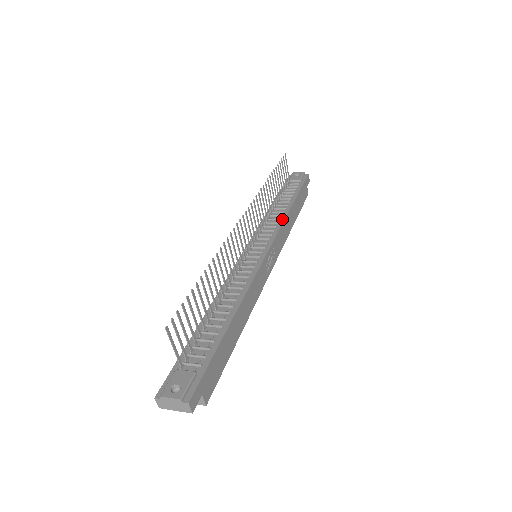
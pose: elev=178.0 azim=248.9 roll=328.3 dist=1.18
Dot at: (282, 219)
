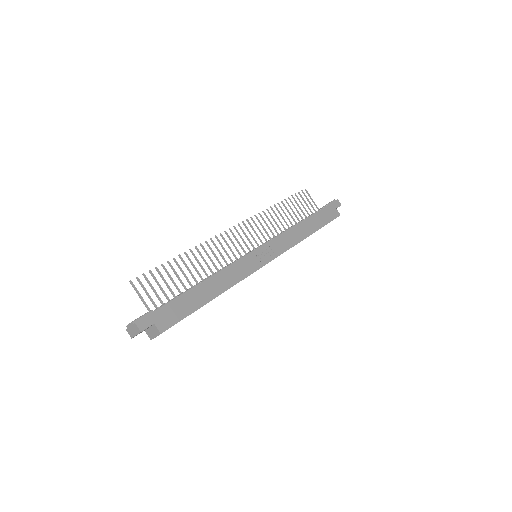
Dot at: (288, 229)
